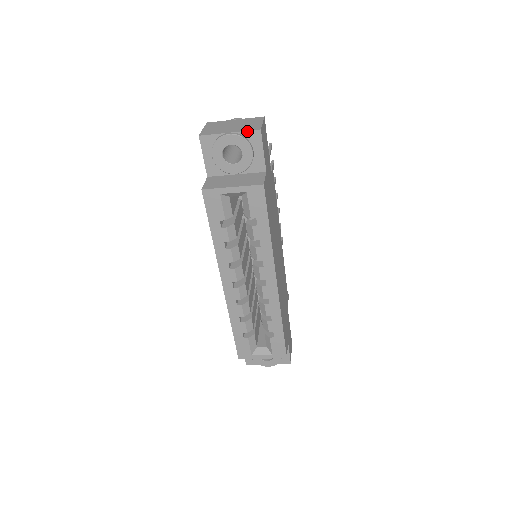
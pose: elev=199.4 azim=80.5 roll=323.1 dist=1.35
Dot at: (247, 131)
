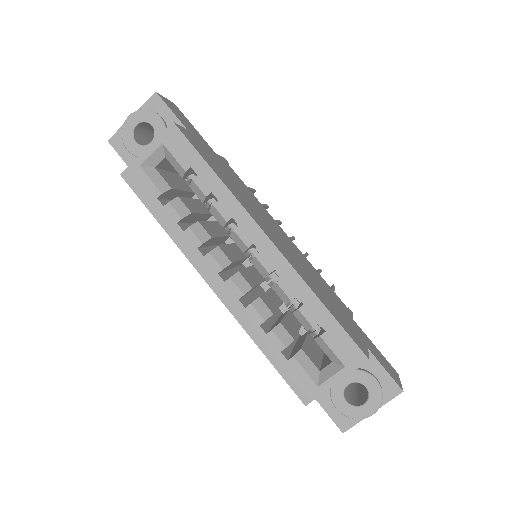
Dot at: (145, 103)
